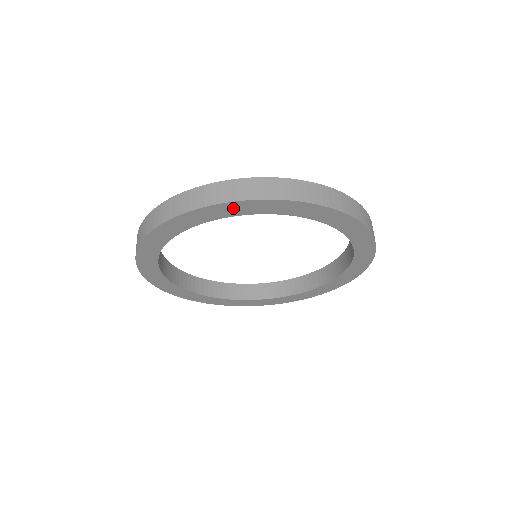
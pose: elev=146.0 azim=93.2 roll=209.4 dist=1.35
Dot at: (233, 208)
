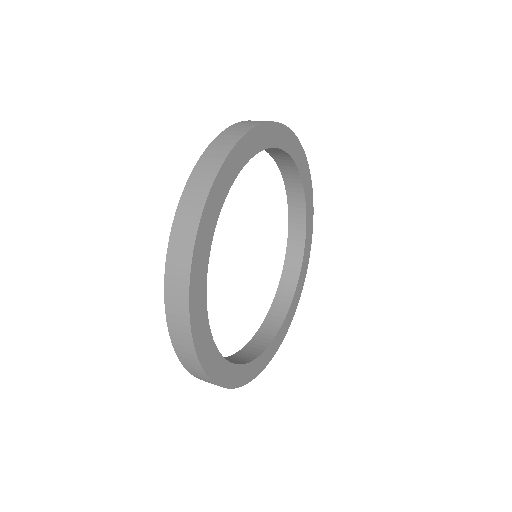
Dot at: (264, 134)
